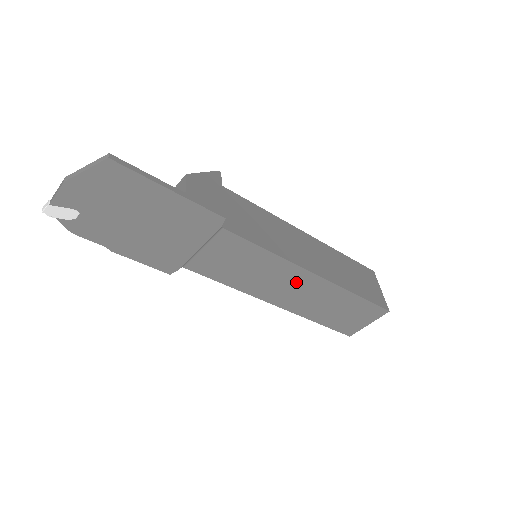
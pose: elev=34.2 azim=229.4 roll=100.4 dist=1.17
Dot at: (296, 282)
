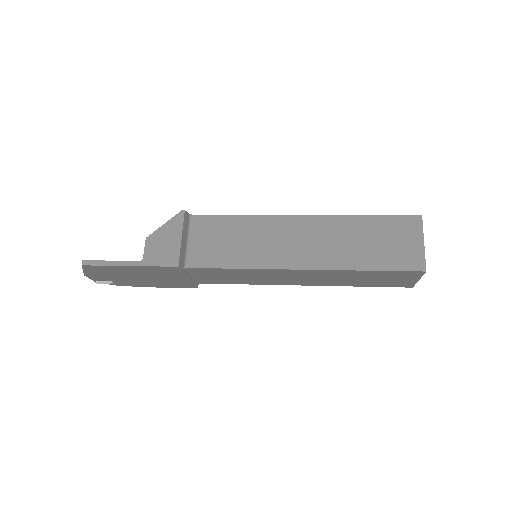
Dot at: (292, 275)
